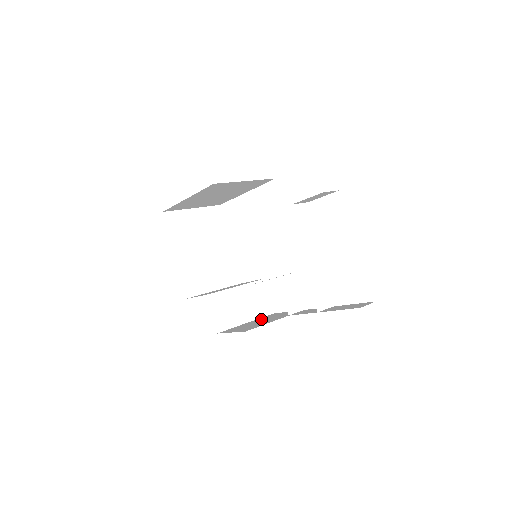
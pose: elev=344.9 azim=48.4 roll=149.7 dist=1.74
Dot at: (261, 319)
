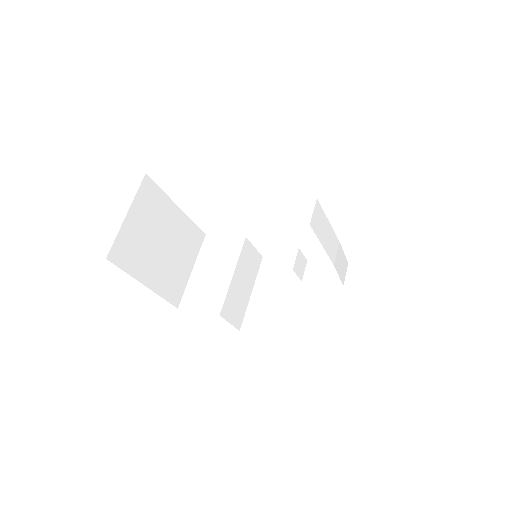
Dot at: (265, 284)
